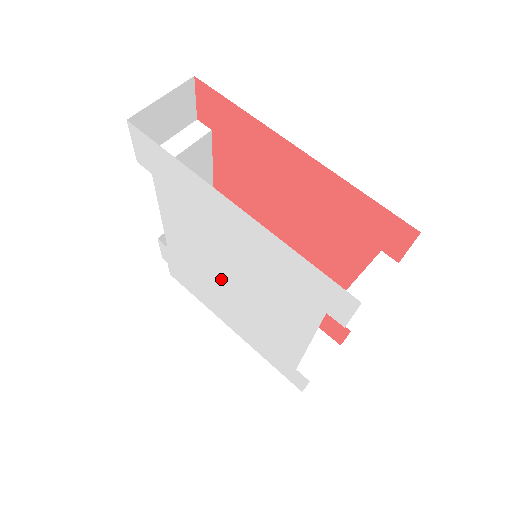
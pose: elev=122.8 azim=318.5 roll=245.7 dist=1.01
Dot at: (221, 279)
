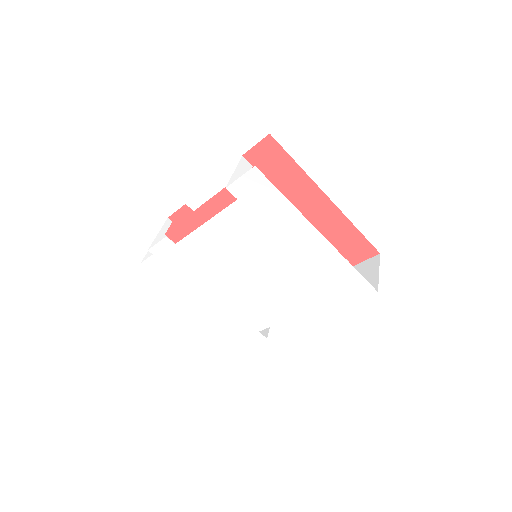
Dot at: (236, 273)
